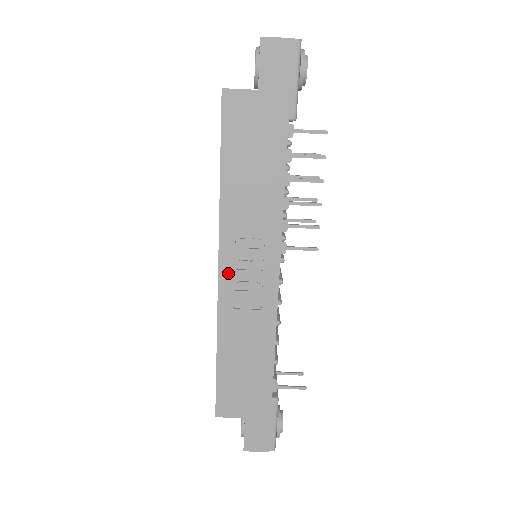
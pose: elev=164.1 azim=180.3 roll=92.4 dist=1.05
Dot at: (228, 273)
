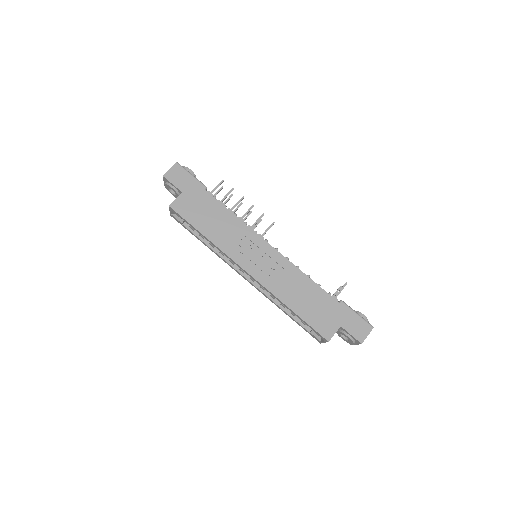
Dot at: (252, 269)
